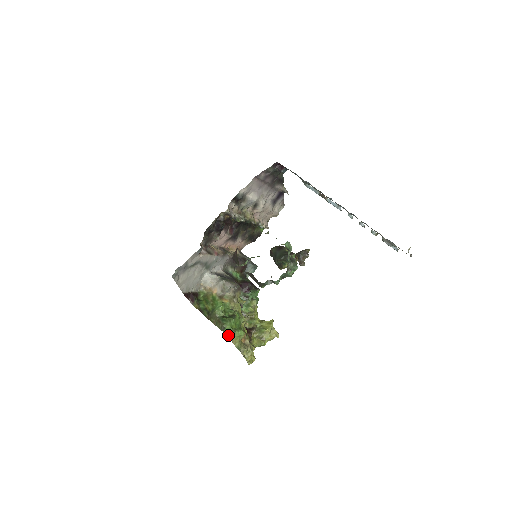
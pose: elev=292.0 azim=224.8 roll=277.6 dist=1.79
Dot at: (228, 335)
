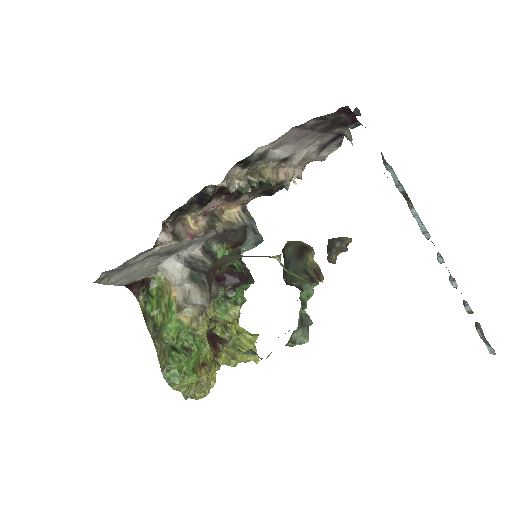
Dot at: (170, 383)
